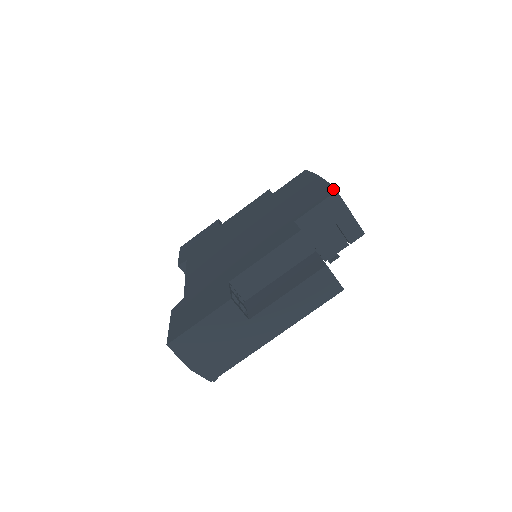
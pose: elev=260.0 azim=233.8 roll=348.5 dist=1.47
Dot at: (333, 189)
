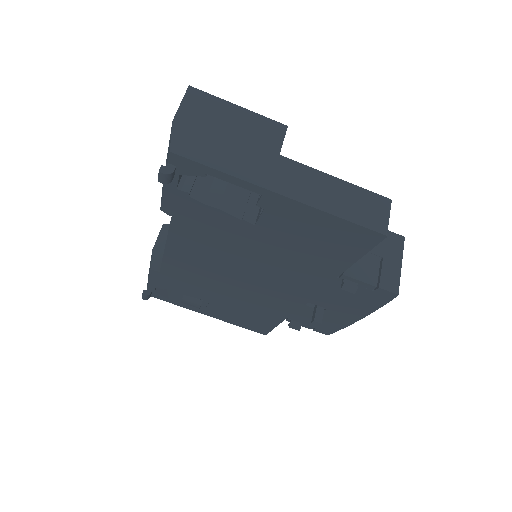
Dot at: occluded
